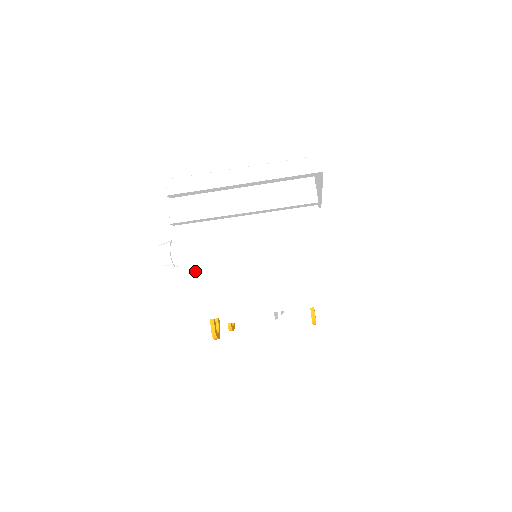
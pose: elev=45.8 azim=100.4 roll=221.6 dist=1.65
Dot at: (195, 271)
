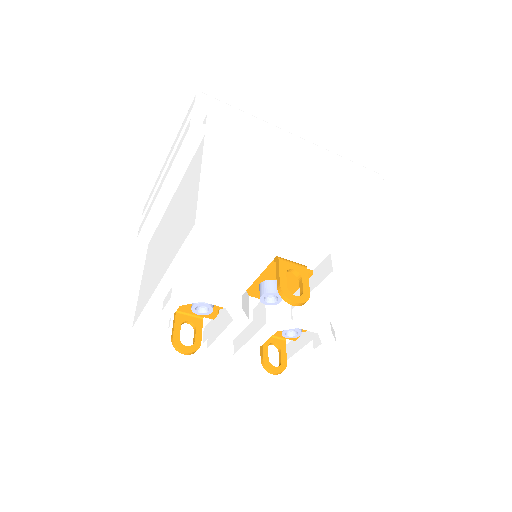
Dot at: (146, 272)
